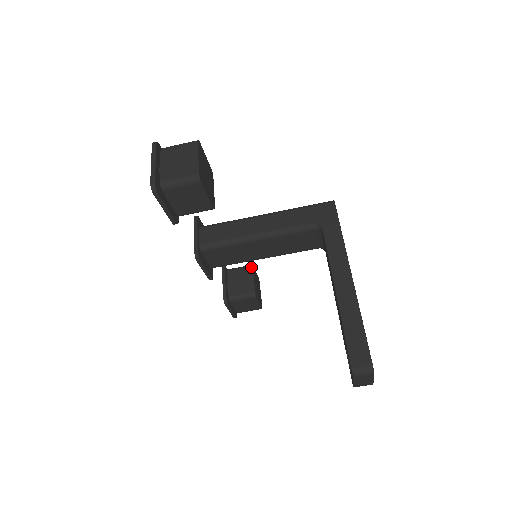
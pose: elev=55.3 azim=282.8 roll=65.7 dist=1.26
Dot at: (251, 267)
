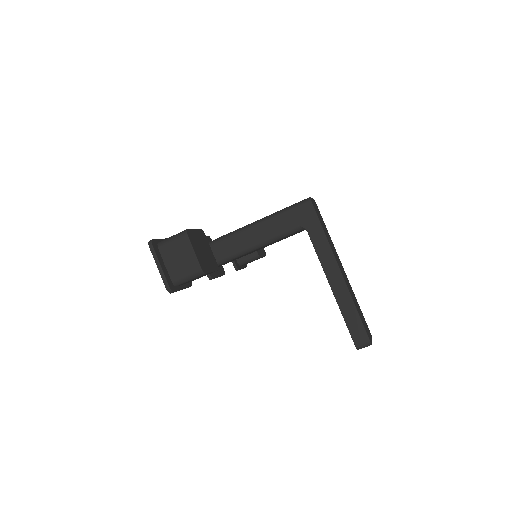
Dot at: occluded
